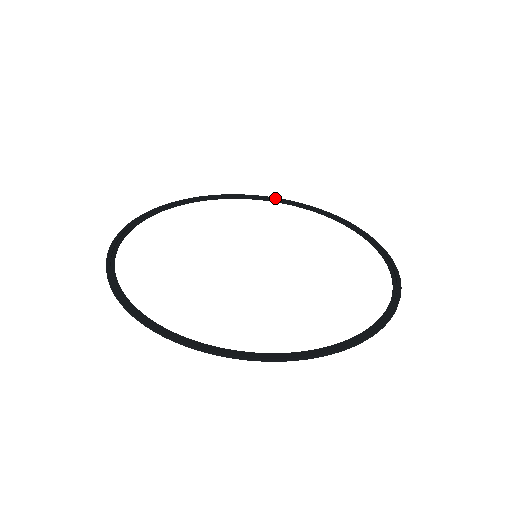
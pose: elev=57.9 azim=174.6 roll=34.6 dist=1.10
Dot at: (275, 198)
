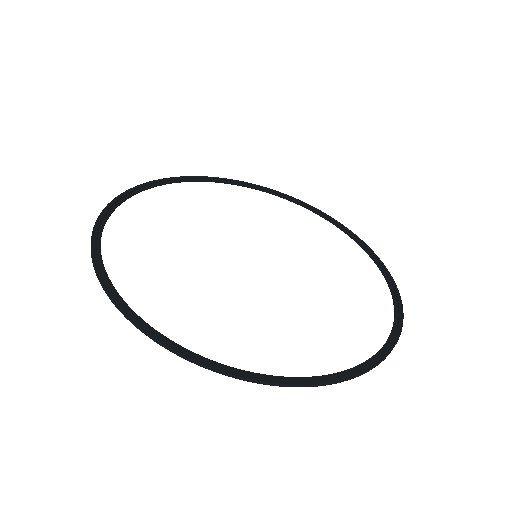
Dot at: (236, 181)
